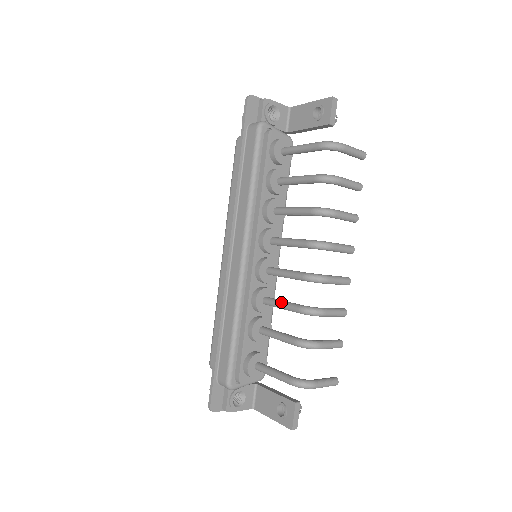
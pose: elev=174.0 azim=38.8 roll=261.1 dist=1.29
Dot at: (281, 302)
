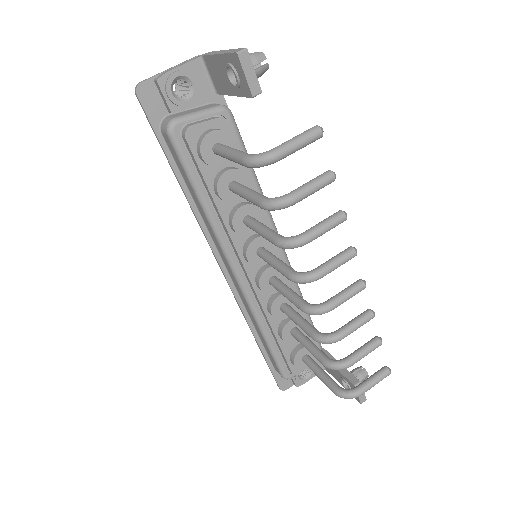
Dot at: (295, 321)
